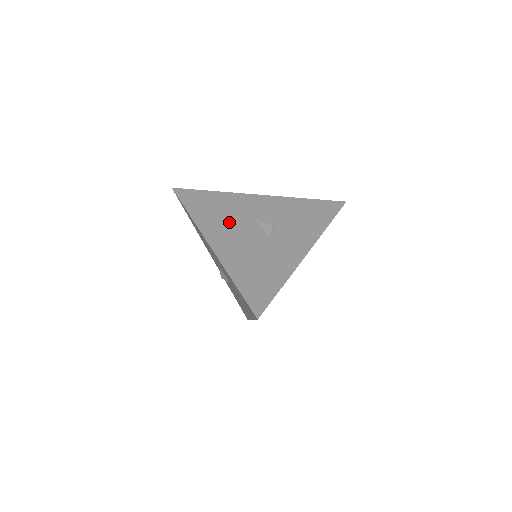
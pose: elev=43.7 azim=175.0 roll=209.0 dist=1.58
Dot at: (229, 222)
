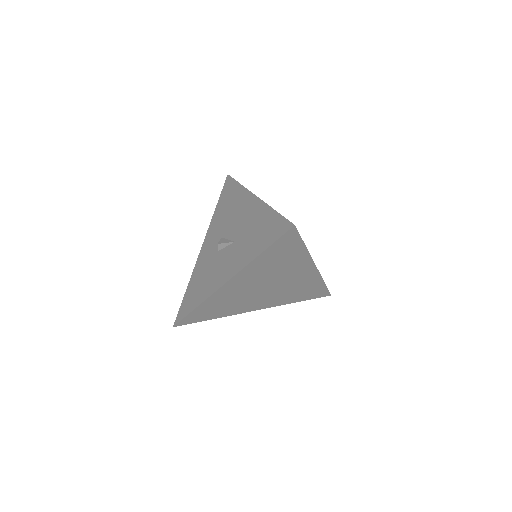
Dot at: occluded
